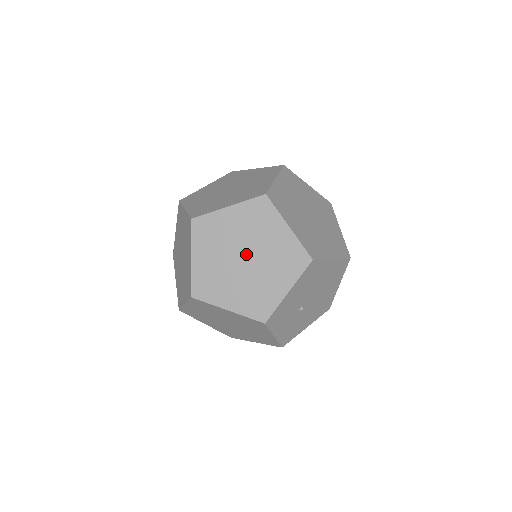
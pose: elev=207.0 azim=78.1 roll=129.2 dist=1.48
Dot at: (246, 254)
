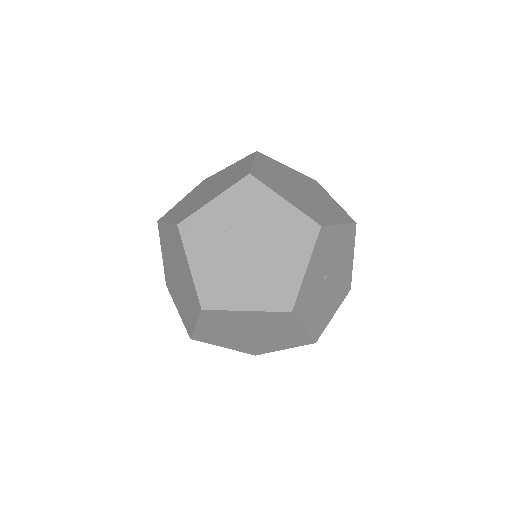
Dot at: (302, 189)
